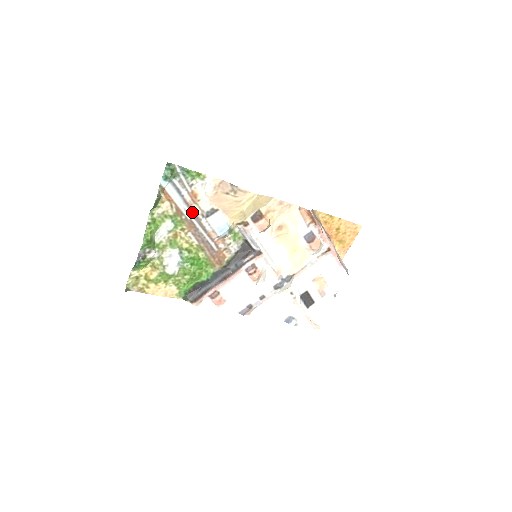
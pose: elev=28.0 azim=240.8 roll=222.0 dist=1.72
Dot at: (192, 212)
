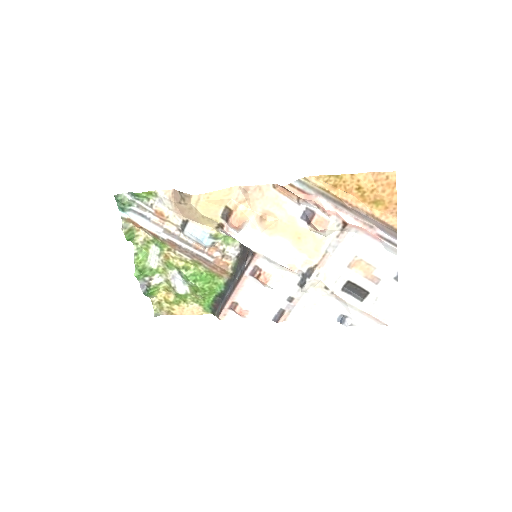
Dot at: (167, 231)
